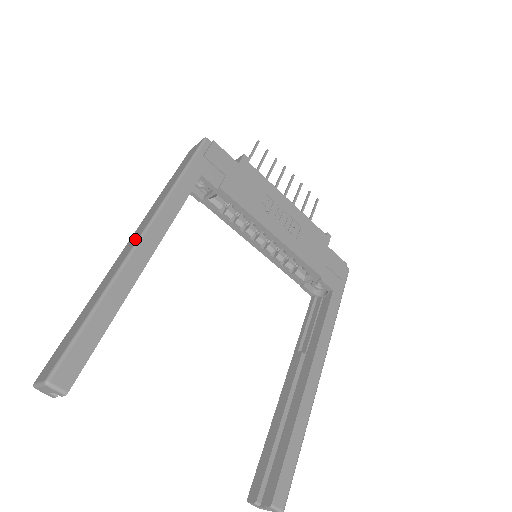
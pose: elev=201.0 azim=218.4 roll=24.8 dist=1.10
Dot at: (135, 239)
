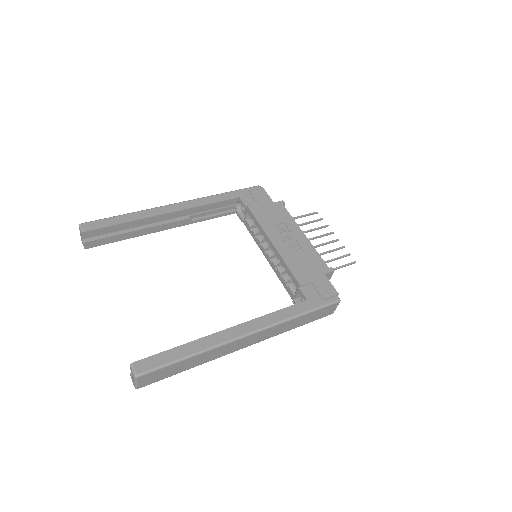
Dot at: occluded
